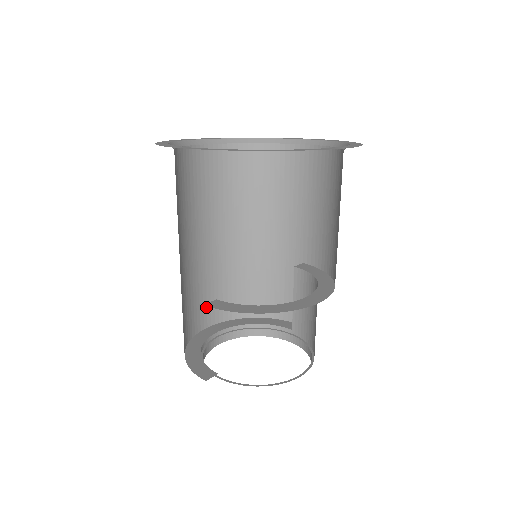
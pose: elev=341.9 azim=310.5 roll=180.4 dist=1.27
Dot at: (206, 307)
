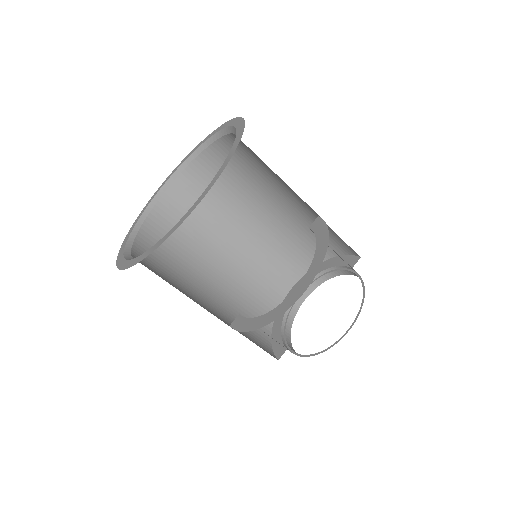
Dot at: (278, 277)
